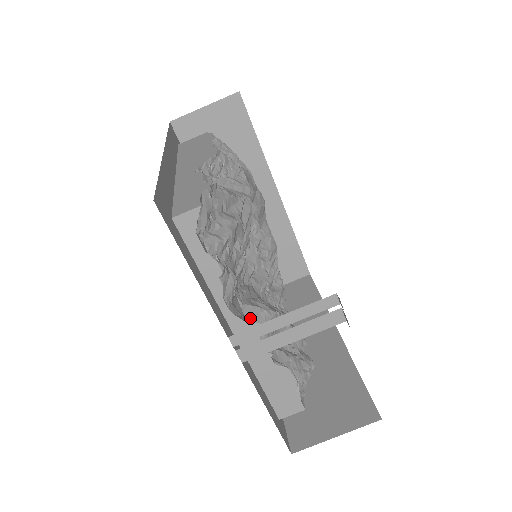
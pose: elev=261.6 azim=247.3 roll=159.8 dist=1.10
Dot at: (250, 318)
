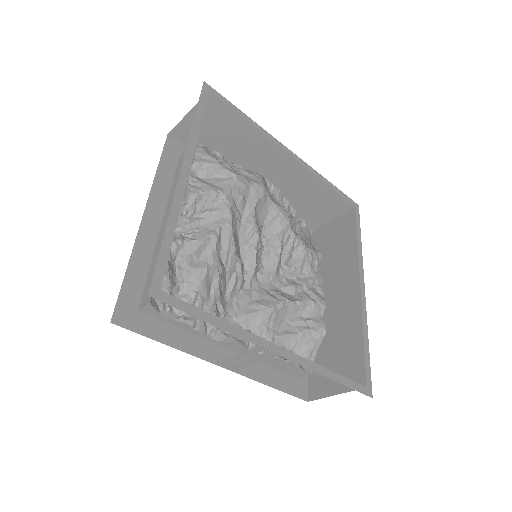
Dot at: (246, 324)
